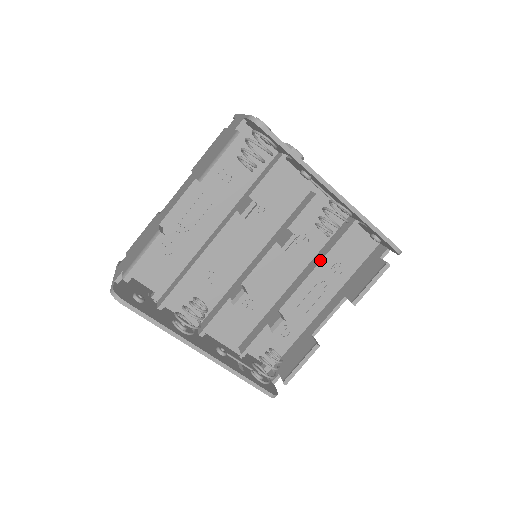
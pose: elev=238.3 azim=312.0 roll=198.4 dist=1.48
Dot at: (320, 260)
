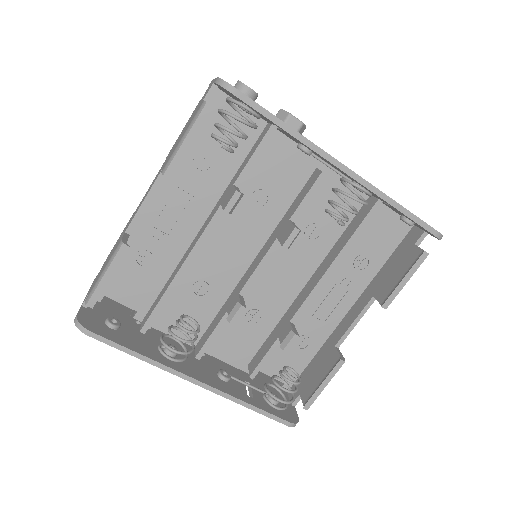
Dot at: (336, 255)
